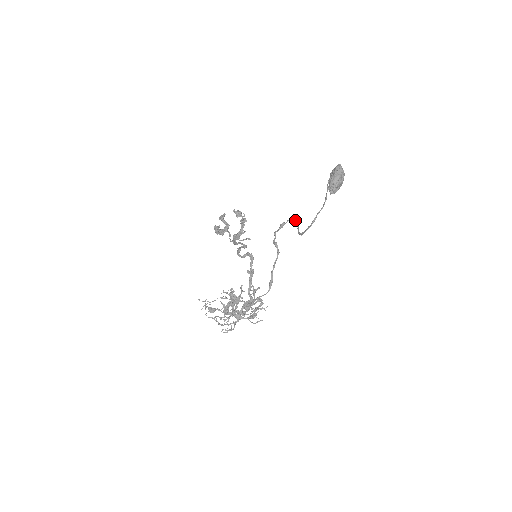
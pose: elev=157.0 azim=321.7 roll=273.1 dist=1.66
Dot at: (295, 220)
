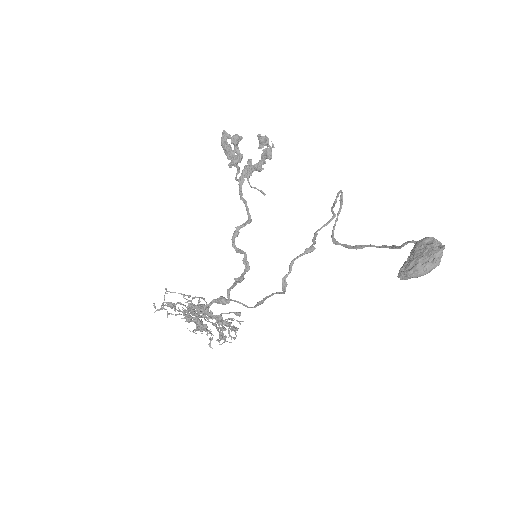
Dot at: (340, 198)
